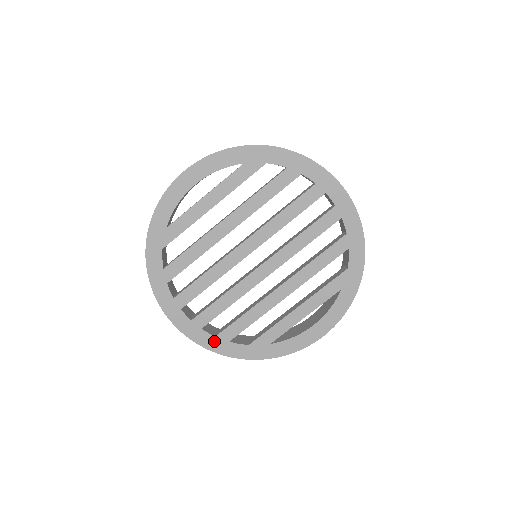
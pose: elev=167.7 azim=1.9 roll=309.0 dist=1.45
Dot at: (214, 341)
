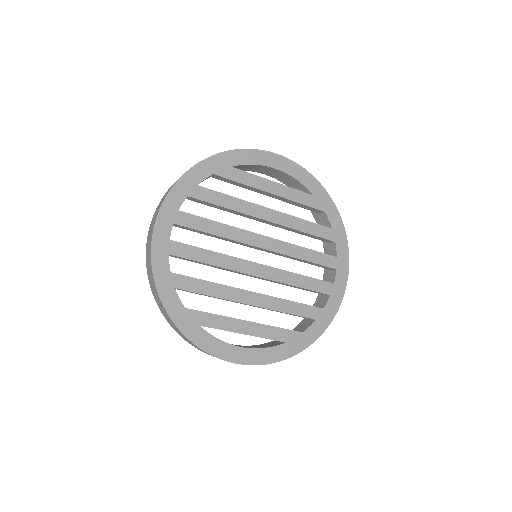
Dot at: (165, 274)
